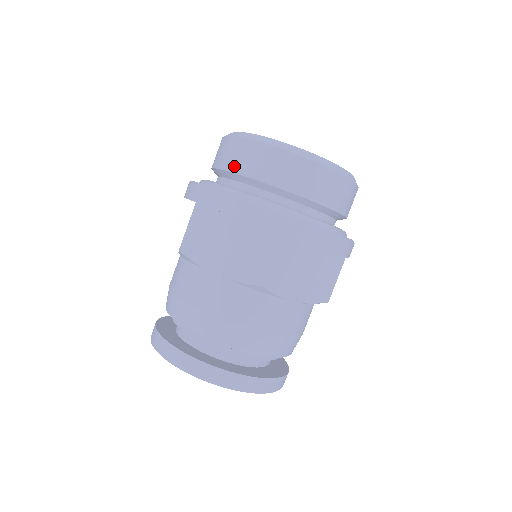
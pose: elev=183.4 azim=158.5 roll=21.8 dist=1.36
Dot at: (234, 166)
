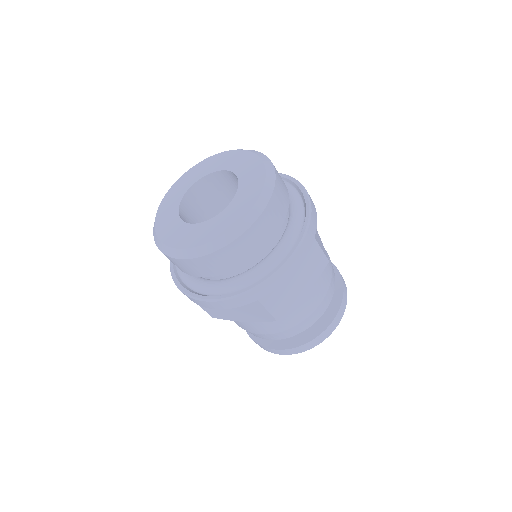
Dot at: (247, 257)
